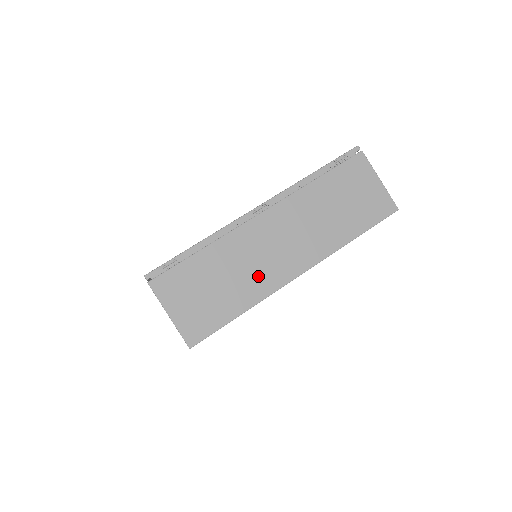
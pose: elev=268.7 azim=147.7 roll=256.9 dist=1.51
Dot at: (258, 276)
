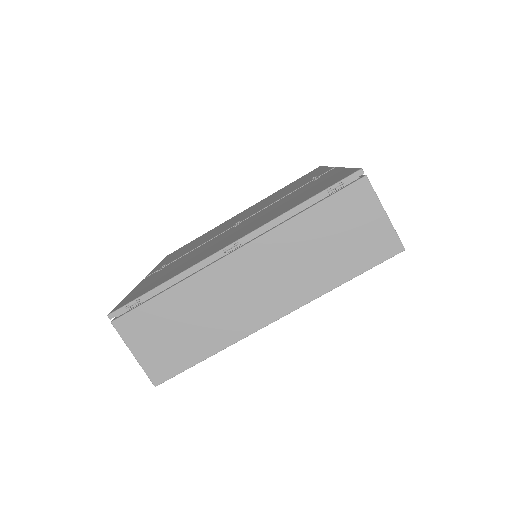
Dot at: (227, 320)
